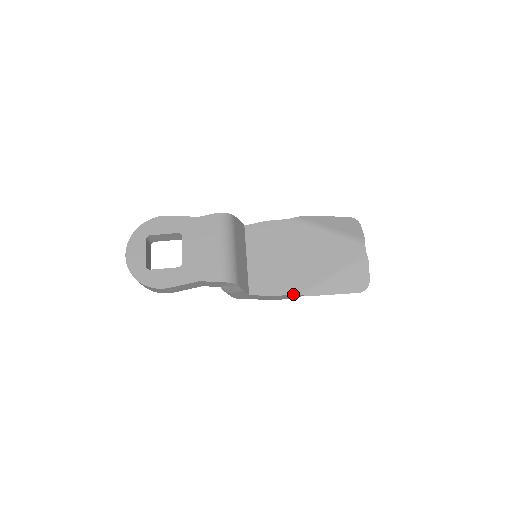
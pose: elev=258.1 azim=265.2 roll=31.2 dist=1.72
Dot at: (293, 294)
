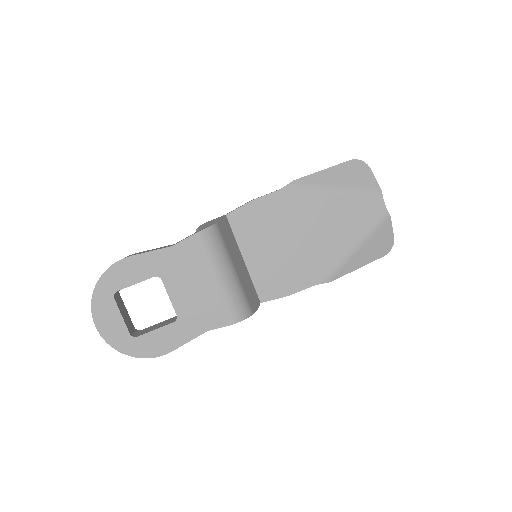
Dot at: occluded
